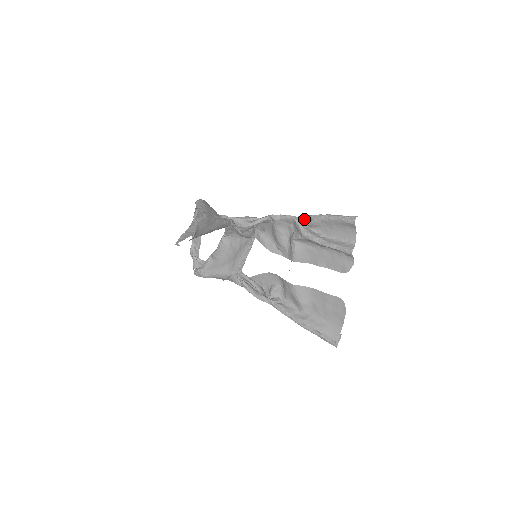
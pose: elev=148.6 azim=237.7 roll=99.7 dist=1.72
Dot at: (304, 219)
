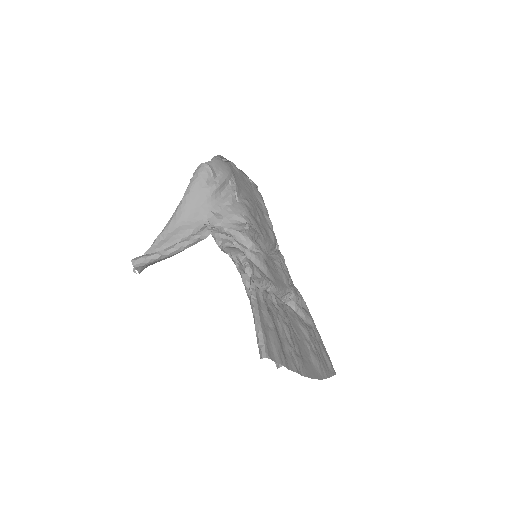
Dot at: (251, 289)
